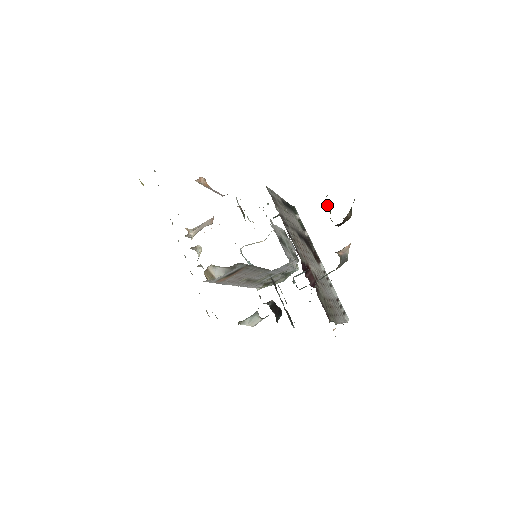
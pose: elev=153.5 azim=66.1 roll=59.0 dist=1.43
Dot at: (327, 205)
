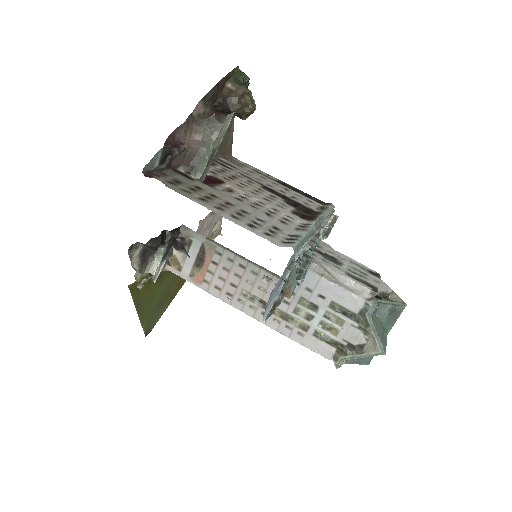
Dot at: occluded
